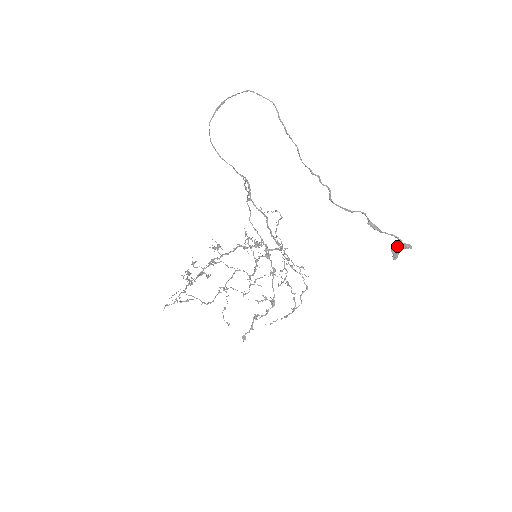
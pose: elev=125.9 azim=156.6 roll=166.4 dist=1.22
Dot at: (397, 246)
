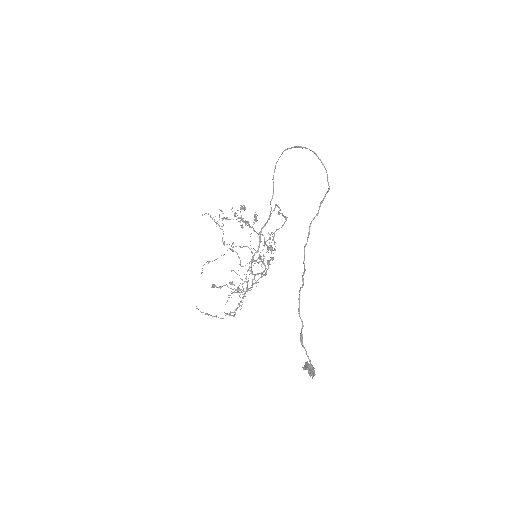
Dot at: (309, 365)
